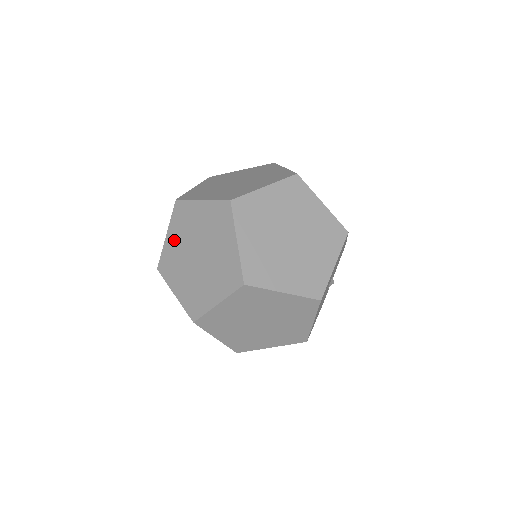
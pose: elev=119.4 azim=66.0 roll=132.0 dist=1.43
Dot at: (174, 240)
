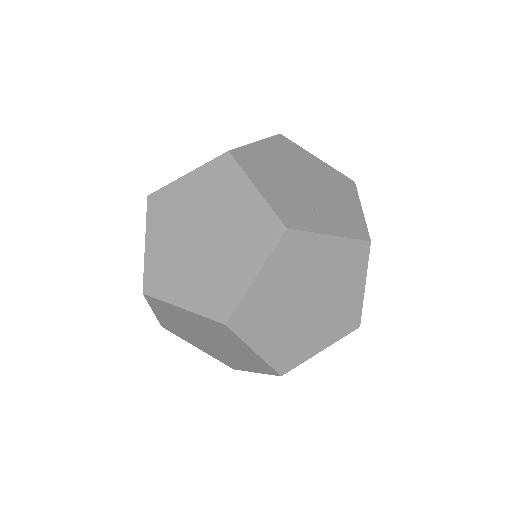
Dot at: (167, 319)
